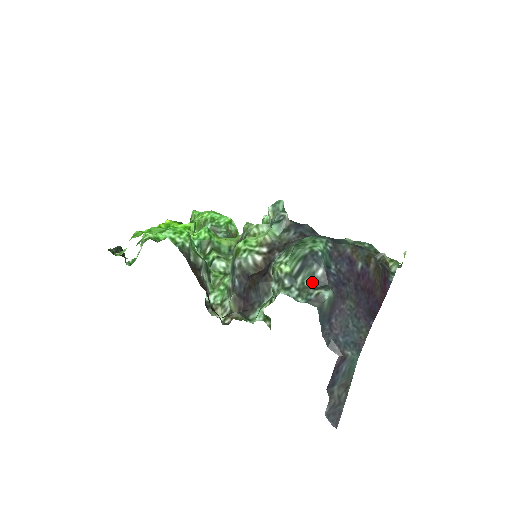
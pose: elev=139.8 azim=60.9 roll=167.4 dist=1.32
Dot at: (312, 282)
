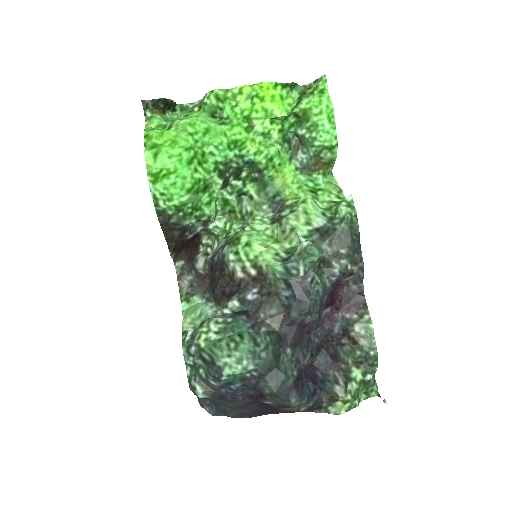
Dot at: (203, 377)
